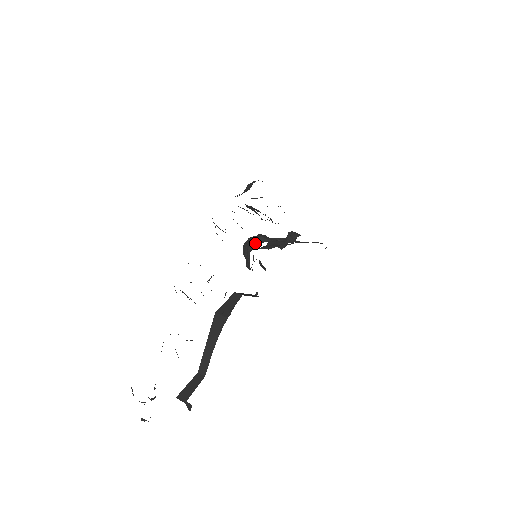
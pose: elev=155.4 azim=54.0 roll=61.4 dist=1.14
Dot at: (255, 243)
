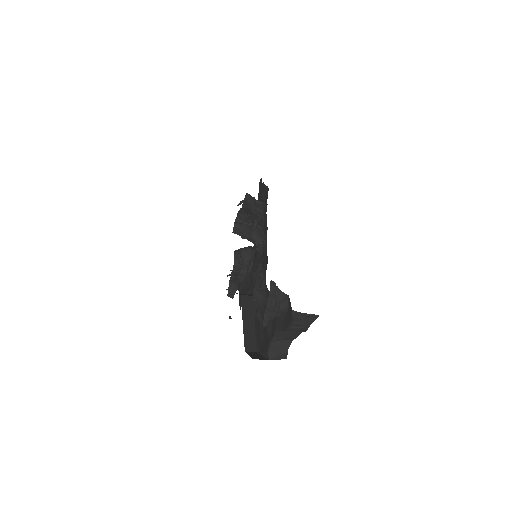
Dot at: (251, 247)
